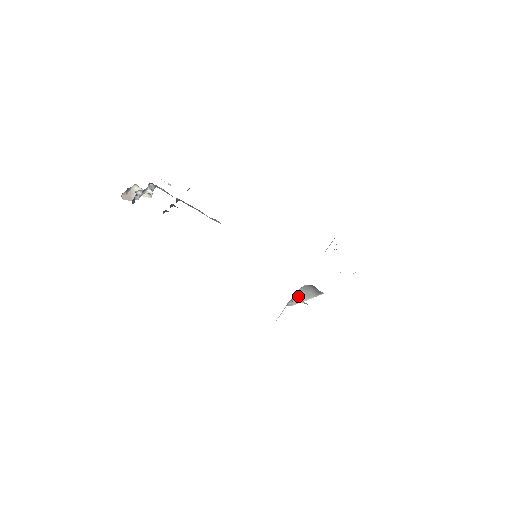
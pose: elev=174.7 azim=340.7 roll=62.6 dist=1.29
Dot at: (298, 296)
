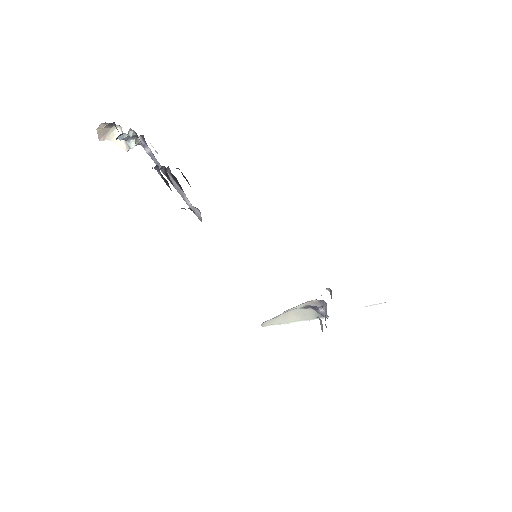
Dot at: (288, 314)
